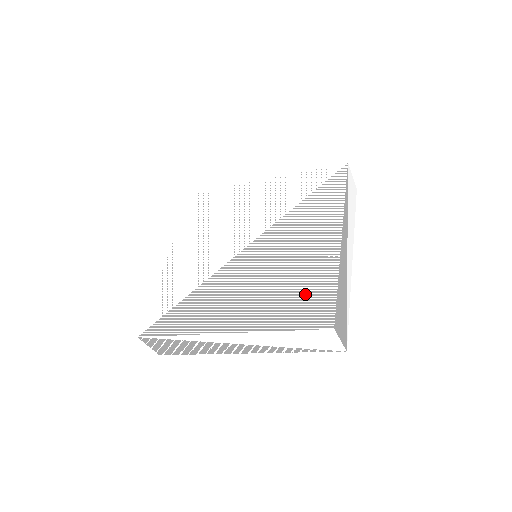
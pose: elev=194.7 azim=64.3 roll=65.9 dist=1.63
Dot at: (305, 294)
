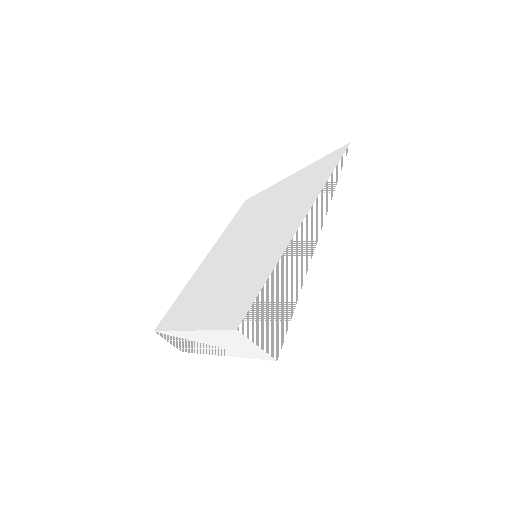
Dot at: (243, 292)
